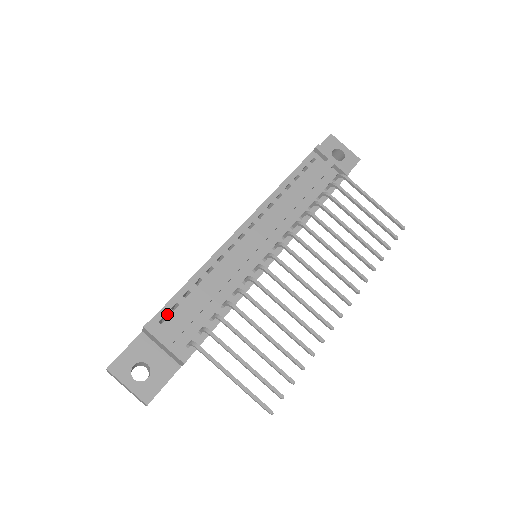
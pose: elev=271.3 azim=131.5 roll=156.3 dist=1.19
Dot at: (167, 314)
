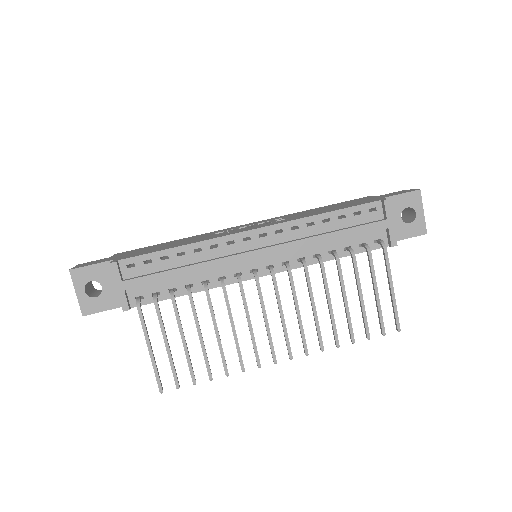
Dot at: (137, 263)
